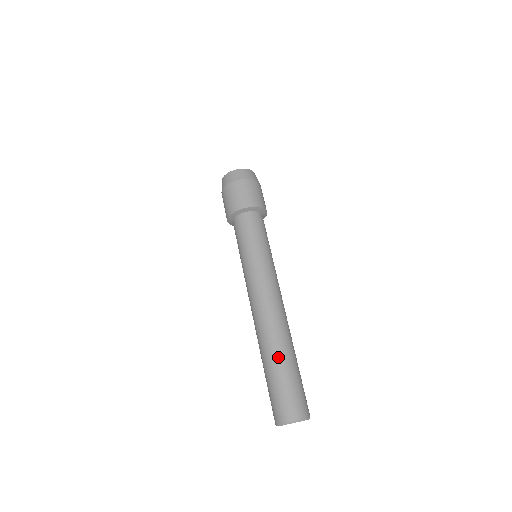
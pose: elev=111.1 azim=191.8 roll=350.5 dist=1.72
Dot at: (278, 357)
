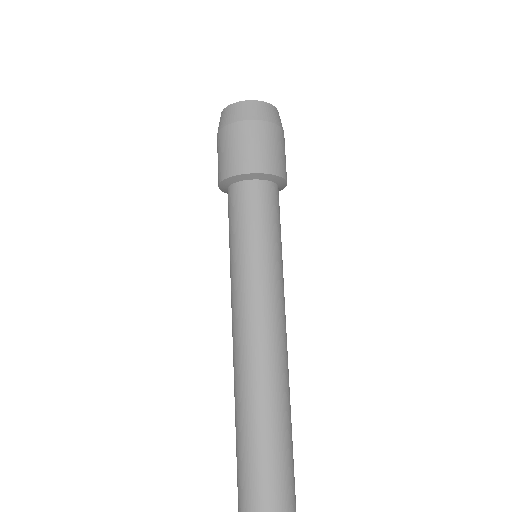
Dot at: (279, 444)
